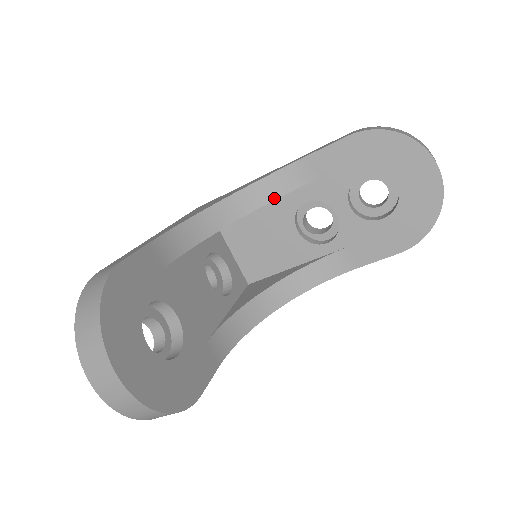
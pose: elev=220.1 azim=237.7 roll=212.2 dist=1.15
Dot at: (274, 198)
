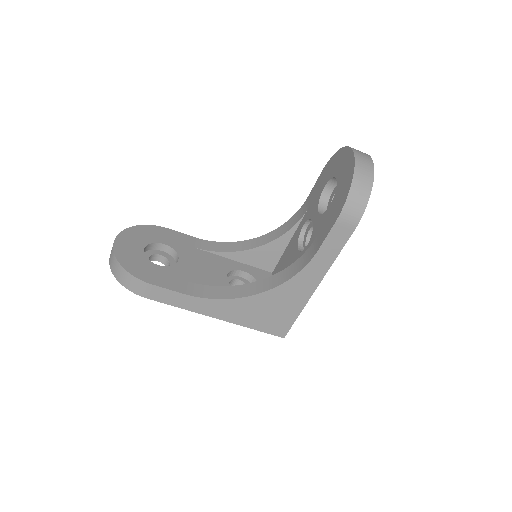
Dot at: (288, 230)
